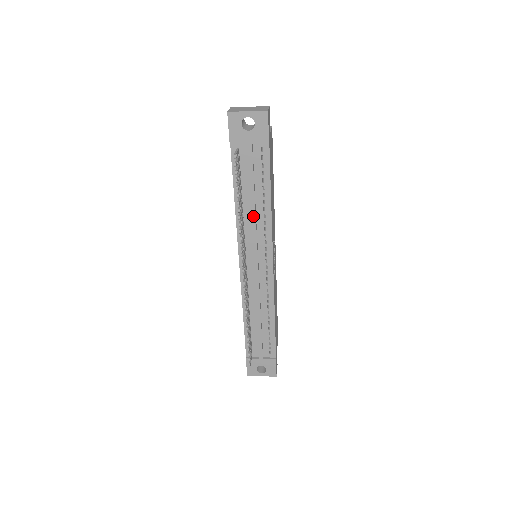
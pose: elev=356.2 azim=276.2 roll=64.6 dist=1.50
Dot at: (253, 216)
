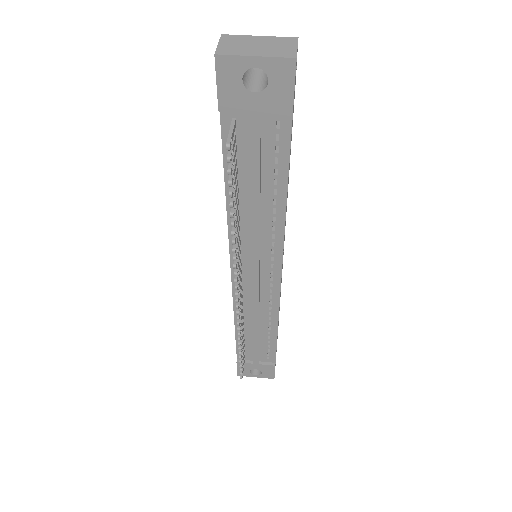
Dot at: (255, 220)
